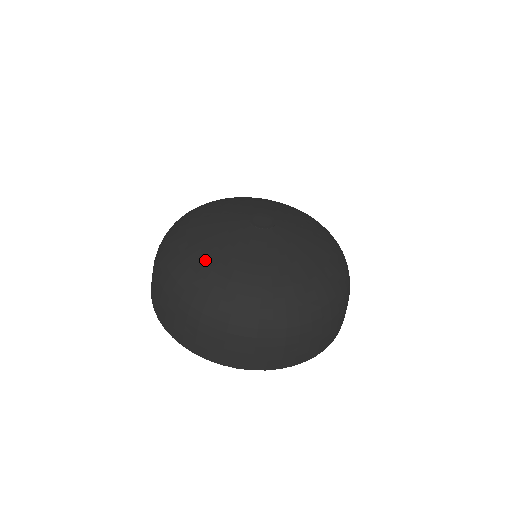
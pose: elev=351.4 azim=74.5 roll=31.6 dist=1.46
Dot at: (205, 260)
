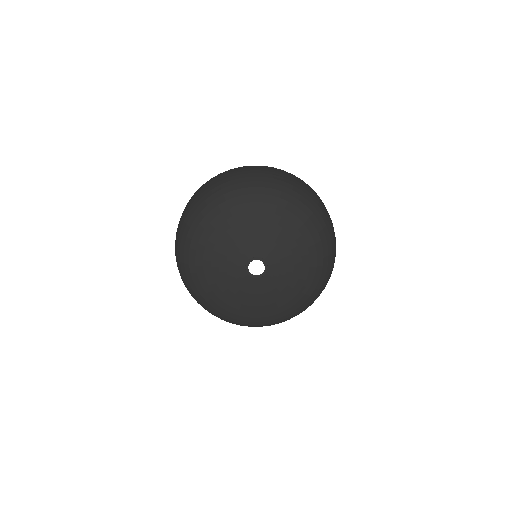
Dot at: (207, 290)
